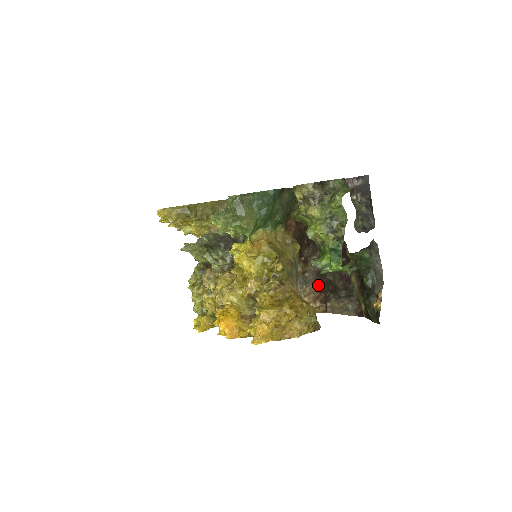
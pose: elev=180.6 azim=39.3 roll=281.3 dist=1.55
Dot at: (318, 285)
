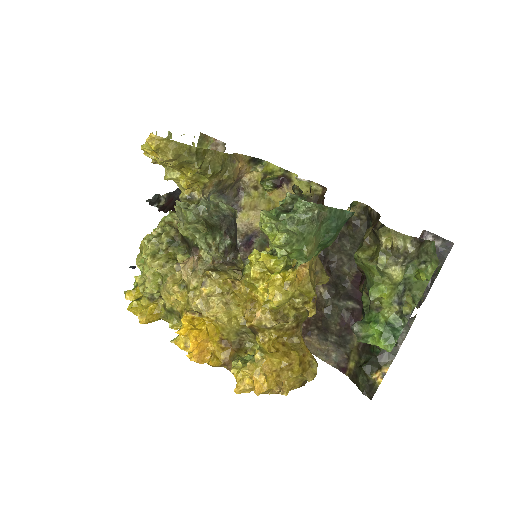
Dot at: occluded
